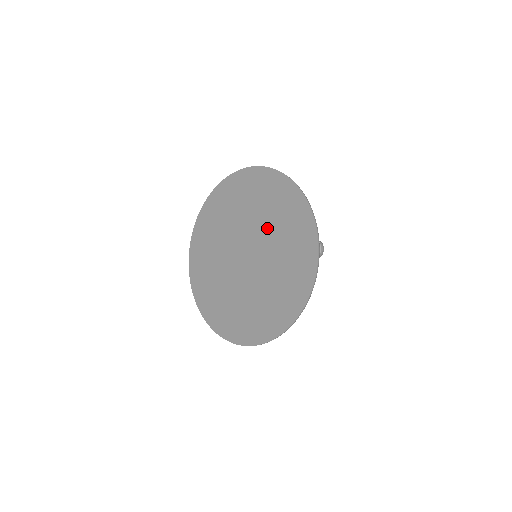
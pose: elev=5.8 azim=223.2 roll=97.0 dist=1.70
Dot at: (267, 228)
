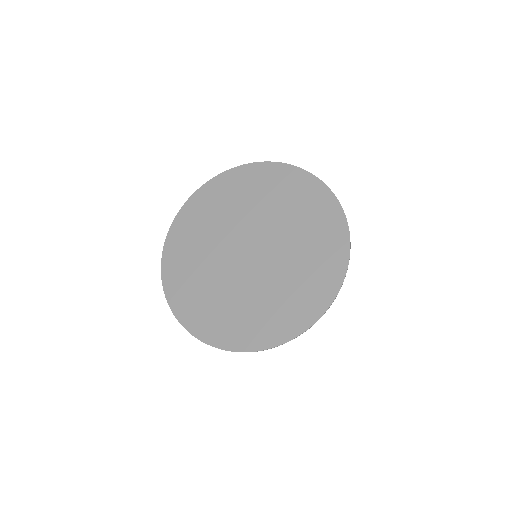
Dot at: (287, 230)
